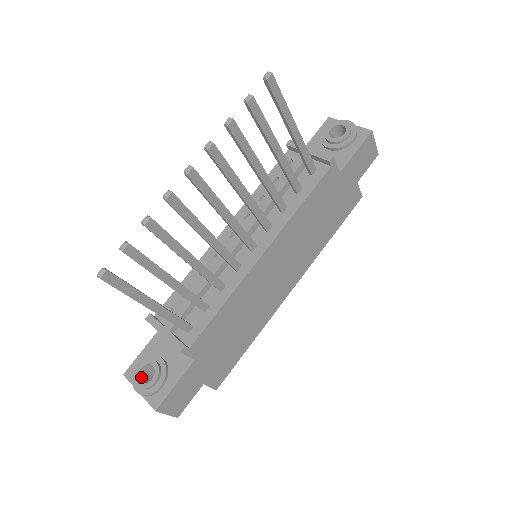
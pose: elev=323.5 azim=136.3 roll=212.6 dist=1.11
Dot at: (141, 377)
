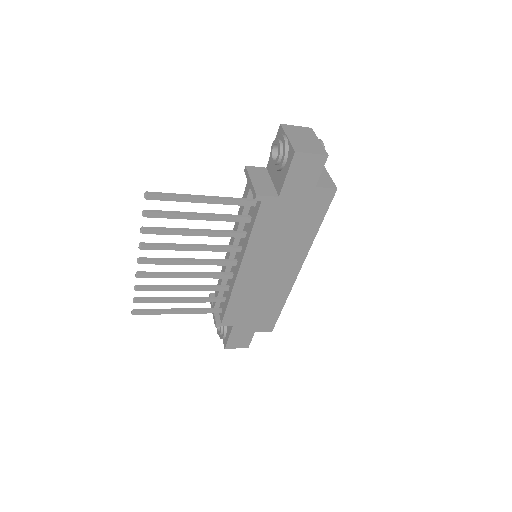
Dot at: occluded
